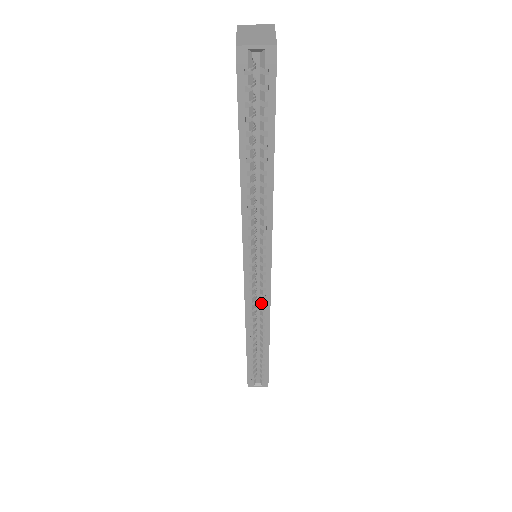
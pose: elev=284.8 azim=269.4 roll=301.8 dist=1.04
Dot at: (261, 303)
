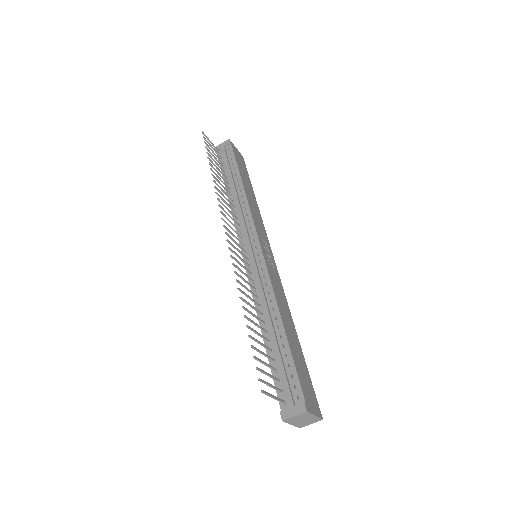
Dot at: occluded
